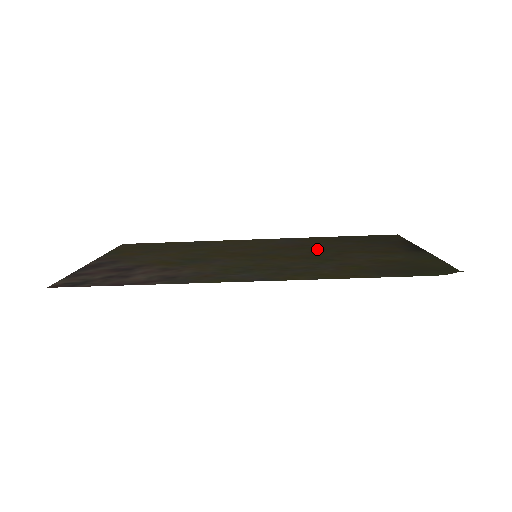
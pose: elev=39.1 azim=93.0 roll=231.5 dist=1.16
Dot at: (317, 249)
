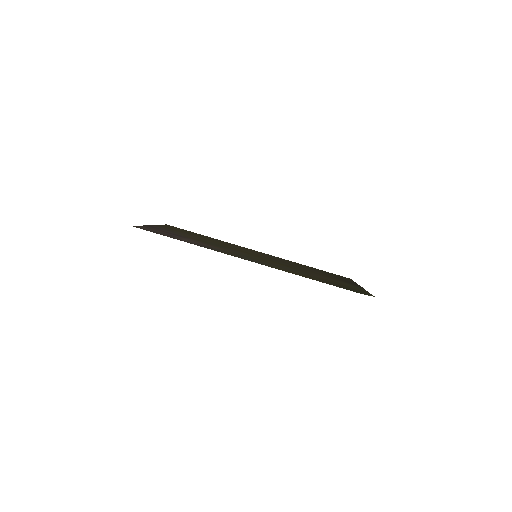
Dot at: (295, 266)
